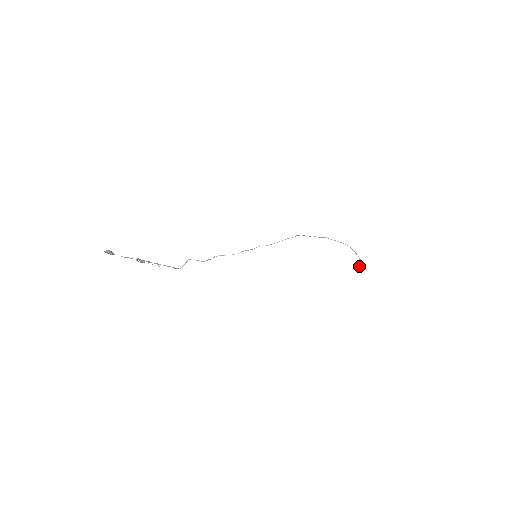
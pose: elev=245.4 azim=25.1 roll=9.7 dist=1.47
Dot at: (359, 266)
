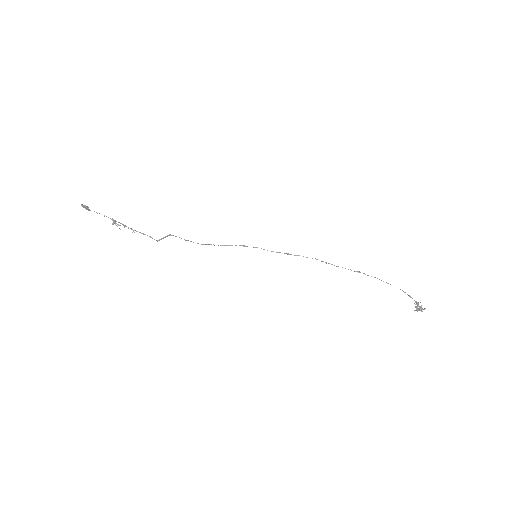
Dot at: (416, 308)
